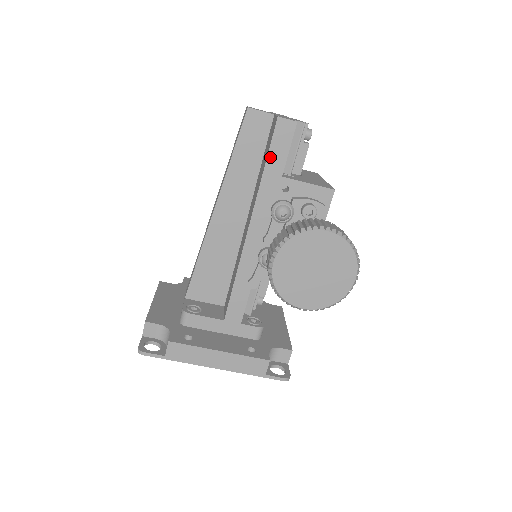
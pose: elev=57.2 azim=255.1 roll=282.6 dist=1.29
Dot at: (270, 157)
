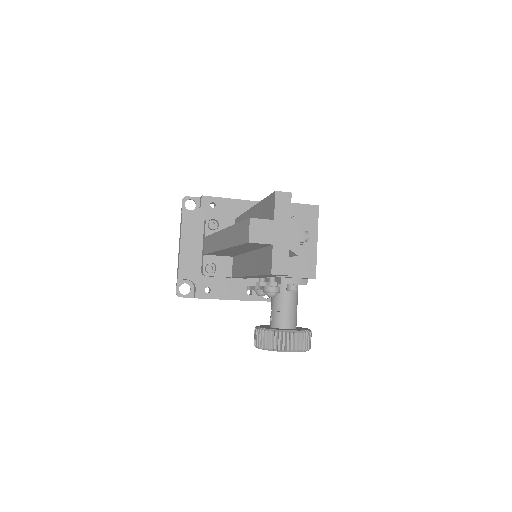
Dot at: (264, 275)
